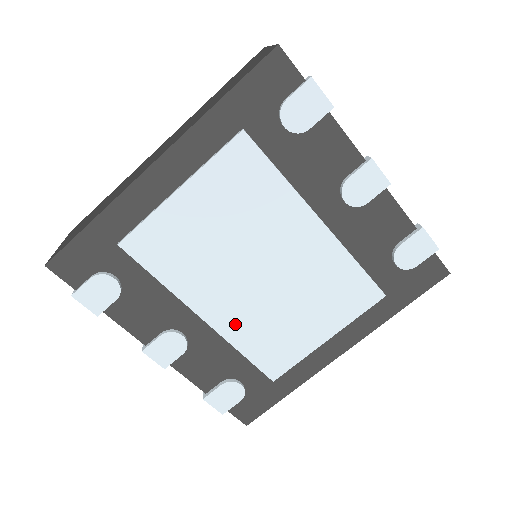
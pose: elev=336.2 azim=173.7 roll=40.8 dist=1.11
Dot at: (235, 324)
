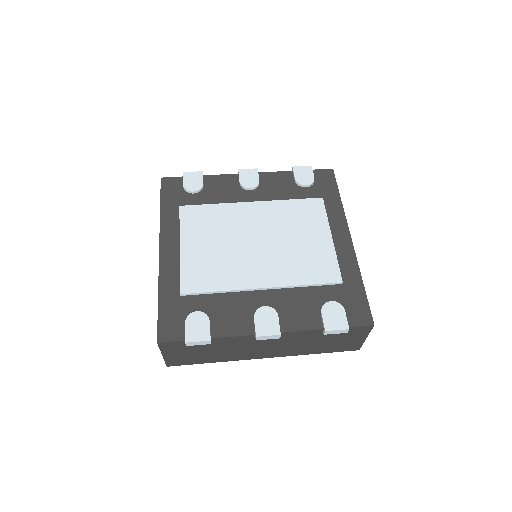
Dot at: (280, 274)
